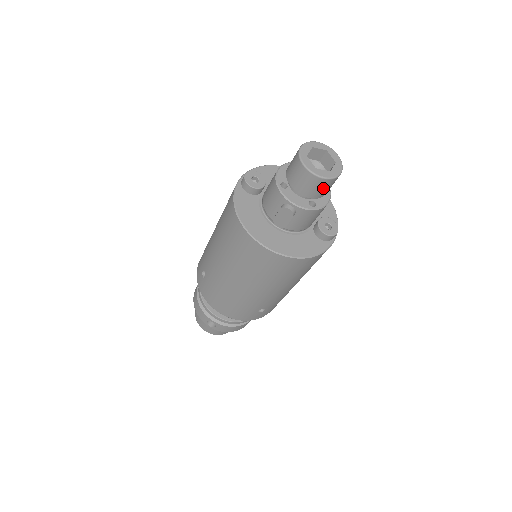
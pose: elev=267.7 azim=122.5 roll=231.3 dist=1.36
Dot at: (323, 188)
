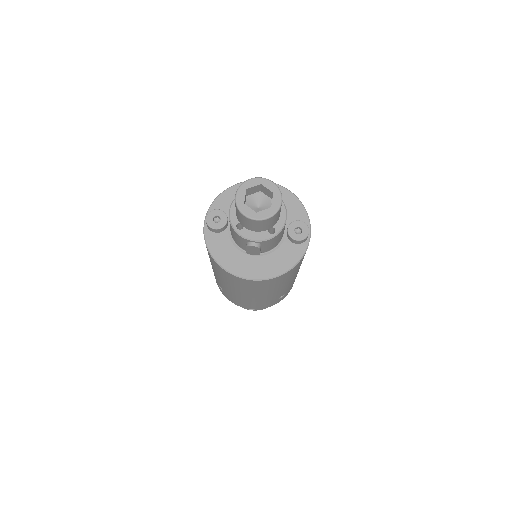
Dot at: (272, 221)
